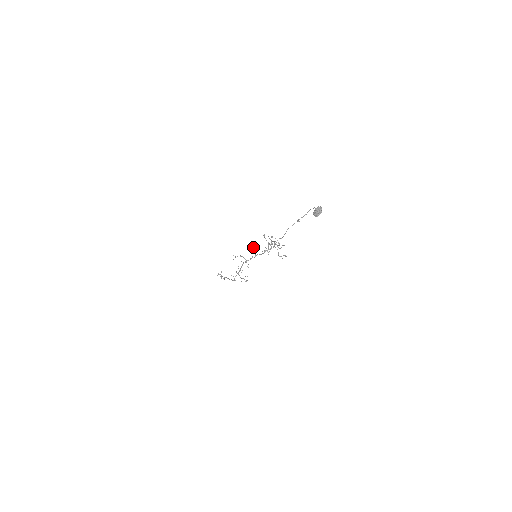
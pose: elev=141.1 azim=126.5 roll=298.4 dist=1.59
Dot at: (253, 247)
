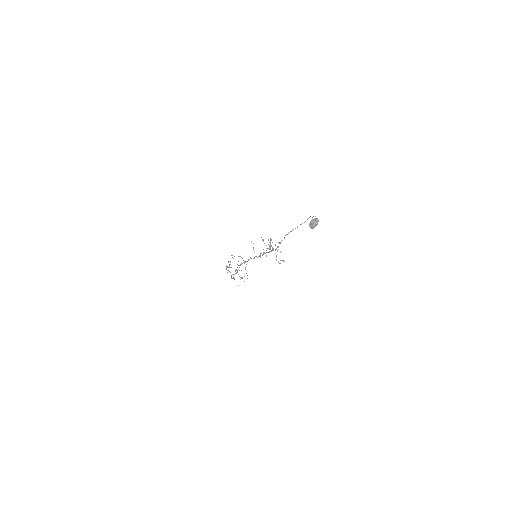
Dot at: (253, 247)
